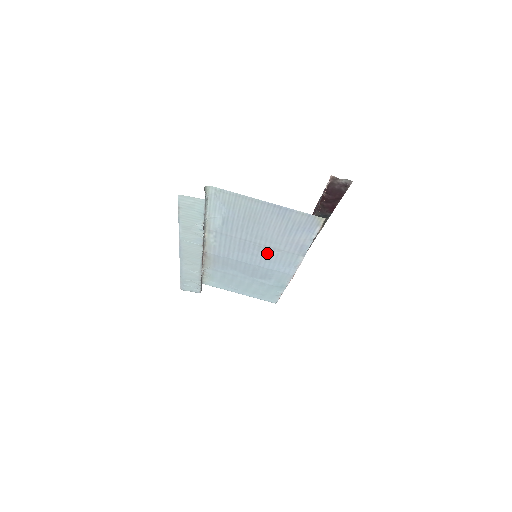
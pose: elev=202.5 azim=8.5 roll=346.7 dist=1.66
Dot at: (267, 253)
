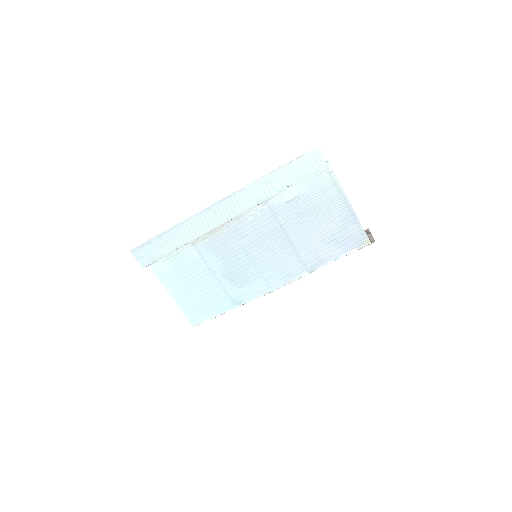
Dot at: (282, 254)
